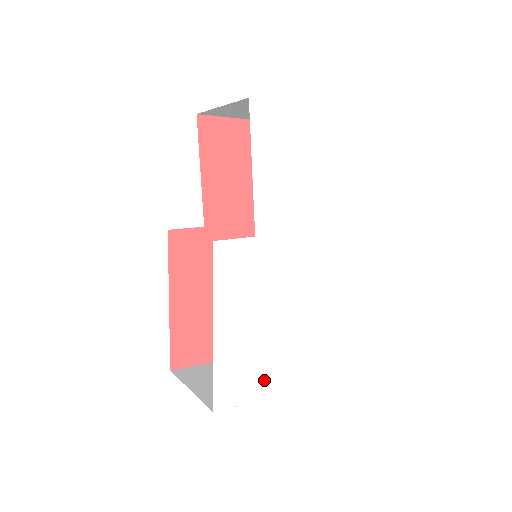
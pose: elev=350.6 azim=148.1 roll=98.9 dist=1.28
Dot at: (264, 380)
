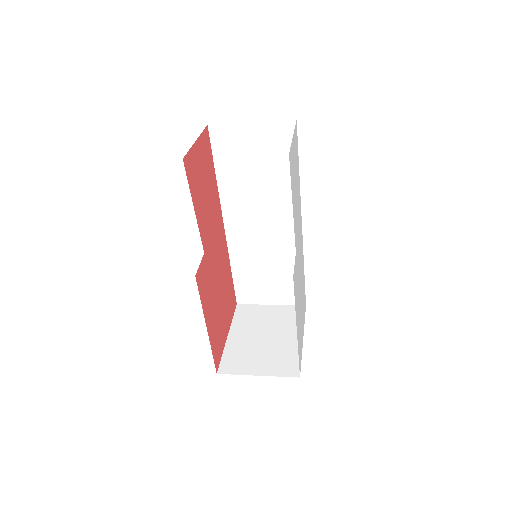
Dot at: occluded
